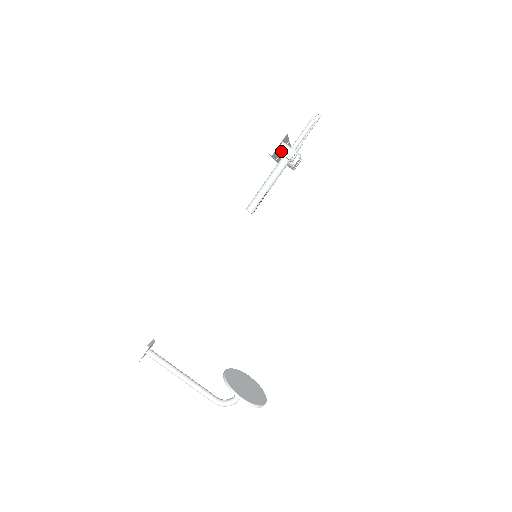
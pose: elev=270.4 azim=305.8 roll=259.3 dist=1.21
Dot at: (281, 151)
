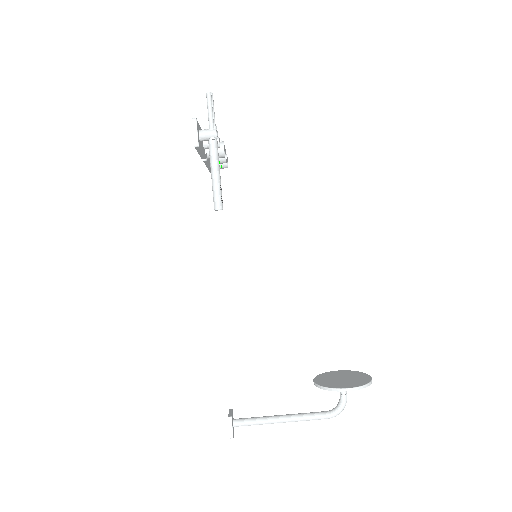
Dot at: (203, 138)
